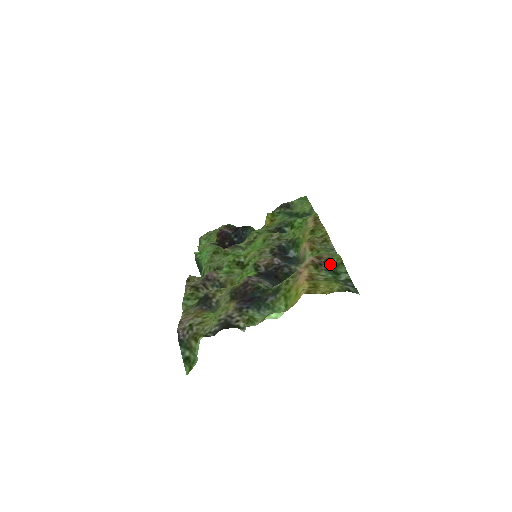
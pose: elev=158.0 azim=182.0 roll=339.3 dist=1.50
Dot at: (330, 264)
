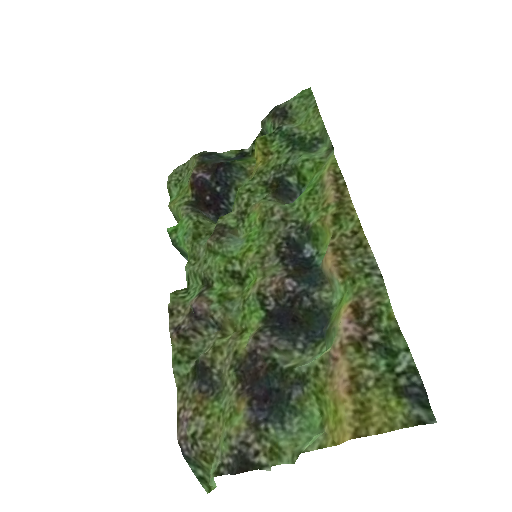
Dot at: (378, 326)
